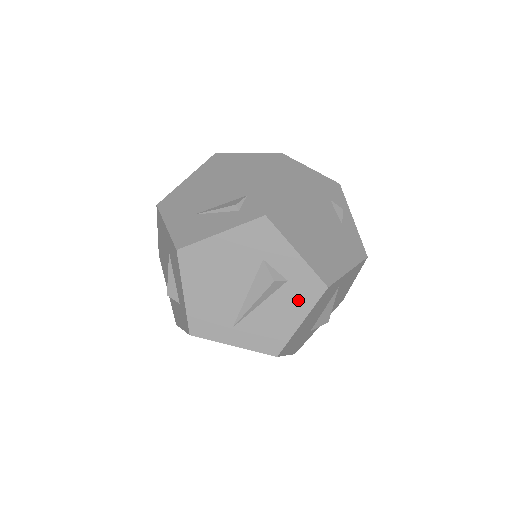
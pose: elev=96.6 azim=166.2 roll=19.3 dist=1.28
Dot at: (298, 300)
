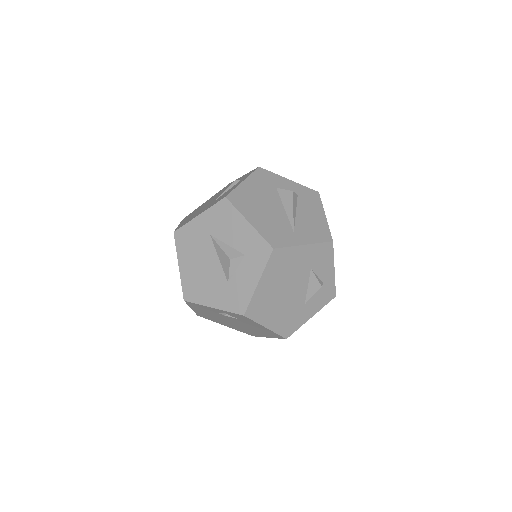
Dot at: (312, 203)
